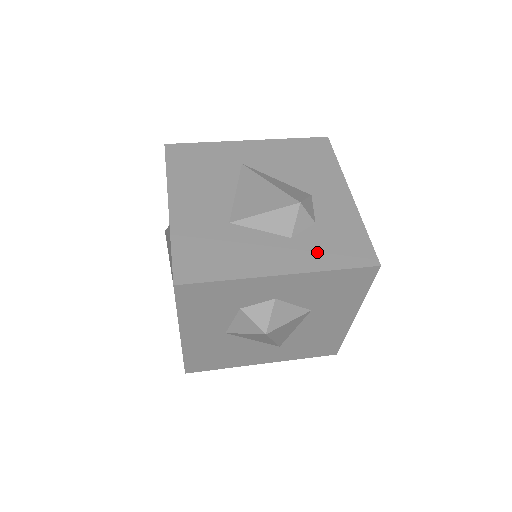
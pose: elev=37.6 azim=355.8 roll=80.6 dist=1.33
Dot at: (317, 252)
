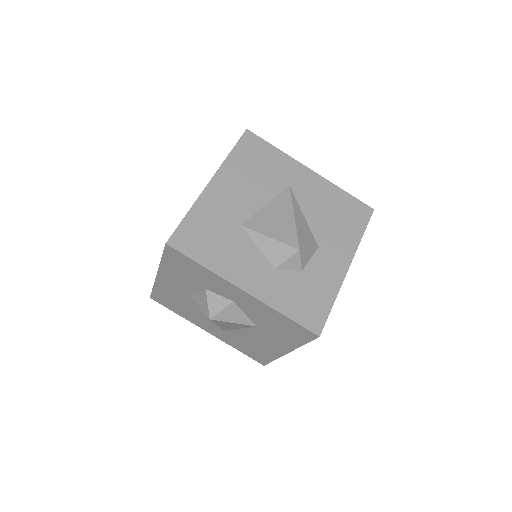
Dot at: (283, 293)
